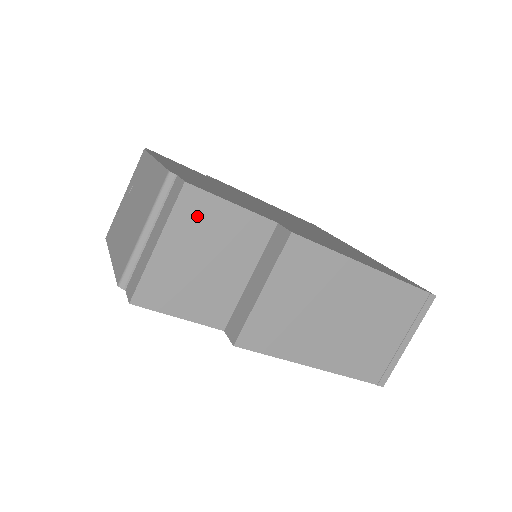
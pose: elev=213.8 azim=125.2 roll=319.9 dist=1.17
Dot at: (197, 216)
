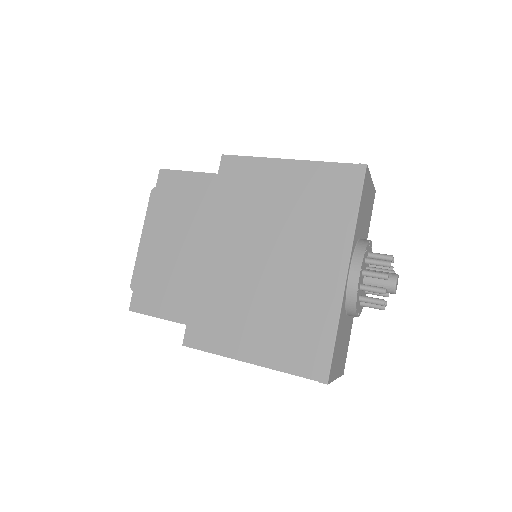
Dot at: occluded
